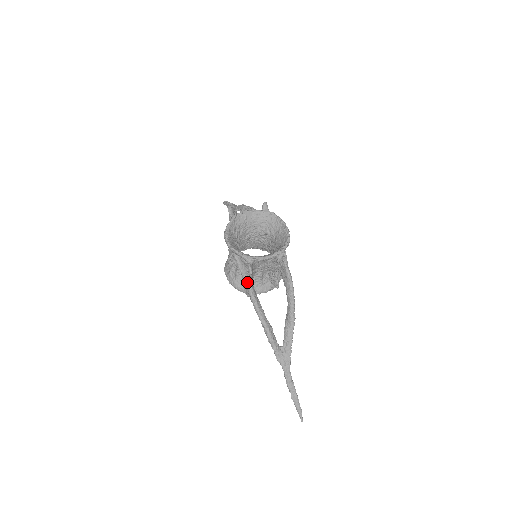
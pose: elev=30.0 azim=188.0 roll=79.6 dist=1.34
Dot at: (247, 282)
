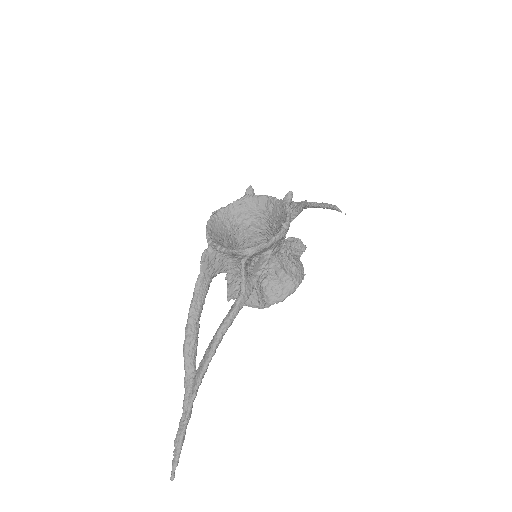
Dot at: (202, 273)
